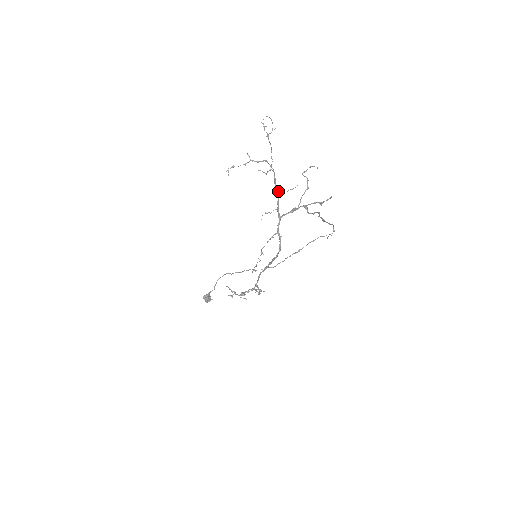
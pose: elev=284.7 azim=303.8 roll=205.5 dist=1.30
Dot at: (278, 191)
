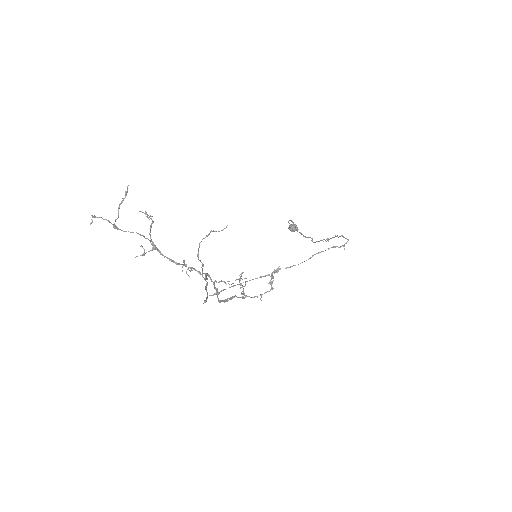
Dot at: (175, 262)
